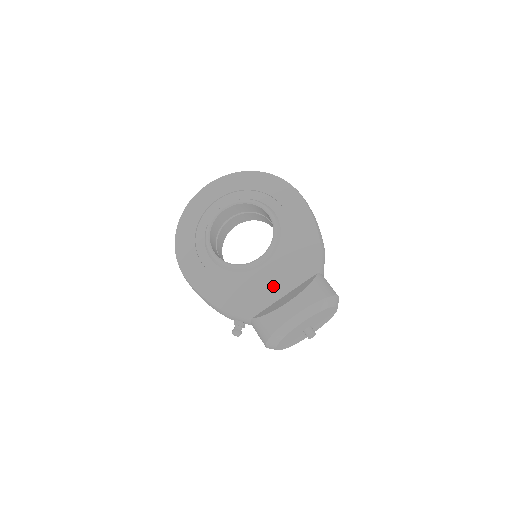
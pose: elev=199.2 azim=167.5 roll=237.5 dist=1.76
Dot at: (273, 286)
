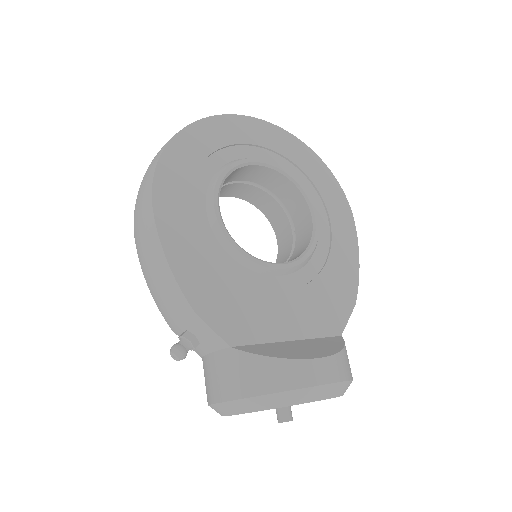
Dot at: (280, 316)
